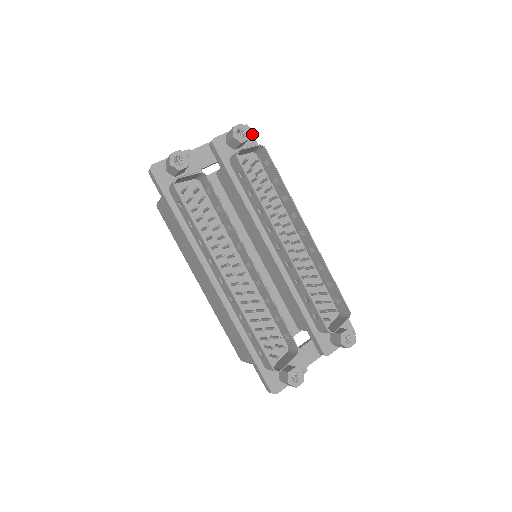
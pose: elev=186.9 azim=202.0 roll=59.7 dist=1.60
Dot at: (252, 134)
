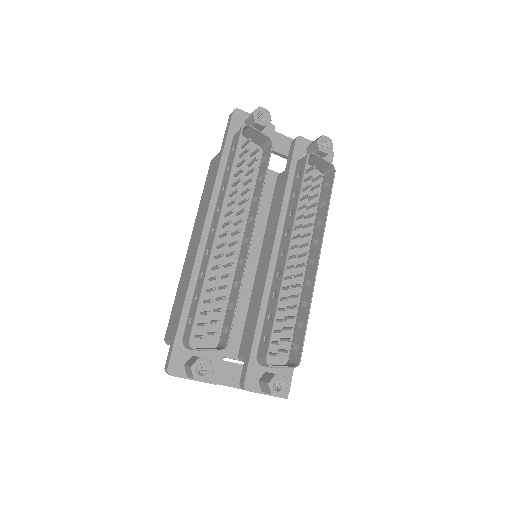
Dot at: (332, 161)
